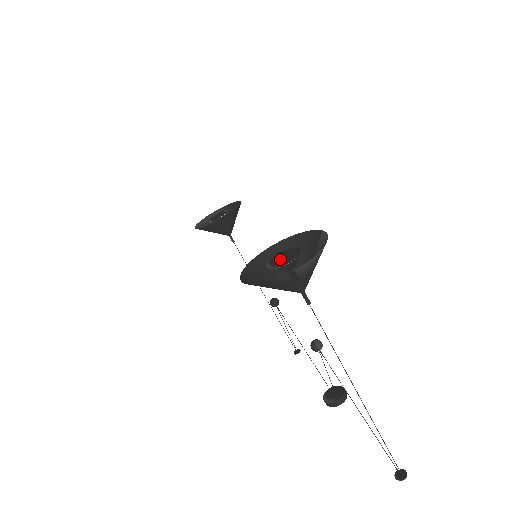
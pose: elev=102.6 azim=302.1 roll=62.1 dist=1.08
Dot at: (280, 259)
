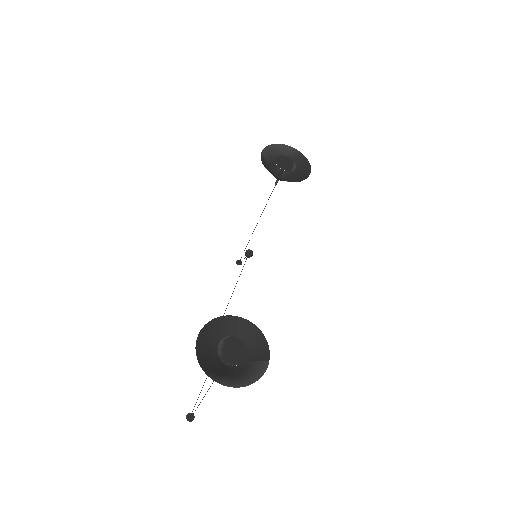
Dot at: (230, 348)
